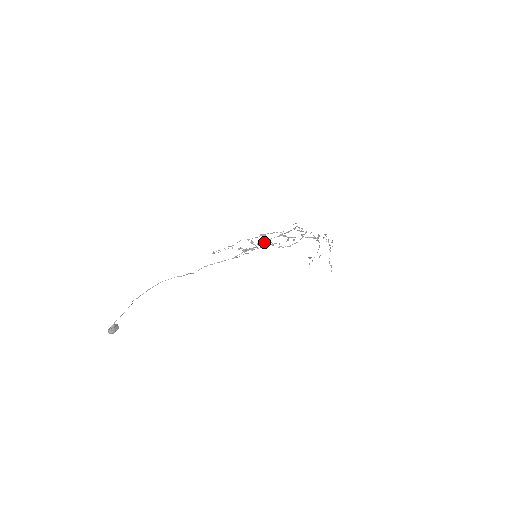
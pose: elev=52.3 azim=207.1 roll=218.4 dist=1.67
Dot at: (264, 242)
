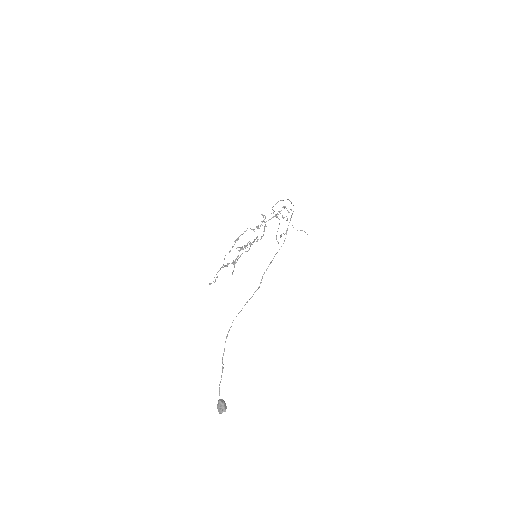
Dot at: occluded
